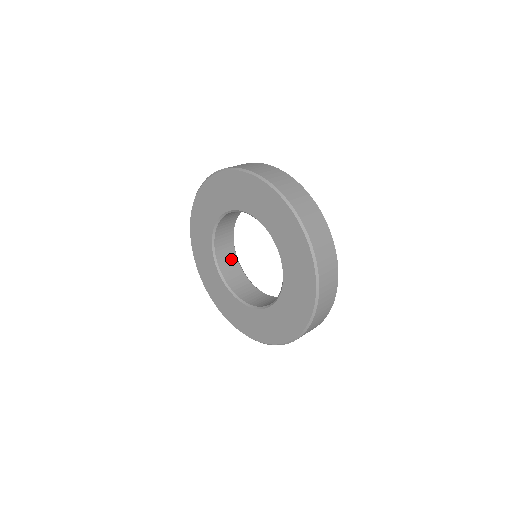
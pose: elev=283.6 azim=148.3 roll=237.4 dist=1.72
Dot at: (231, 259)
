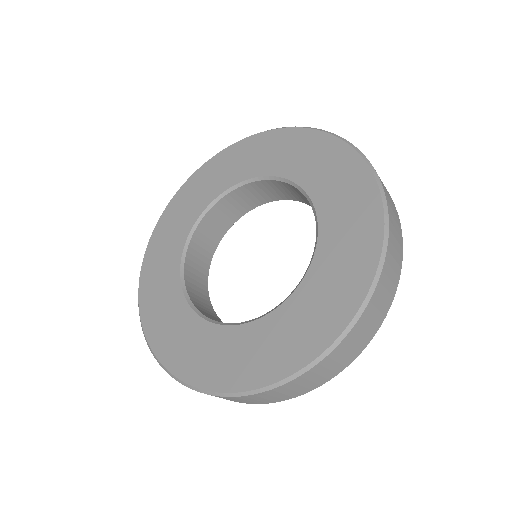
Dot at: (204, 258)
